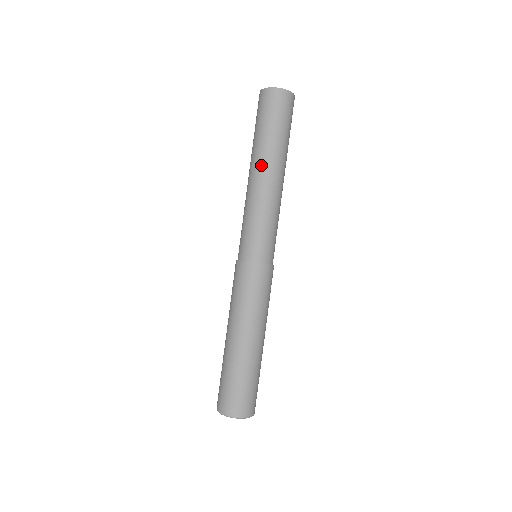
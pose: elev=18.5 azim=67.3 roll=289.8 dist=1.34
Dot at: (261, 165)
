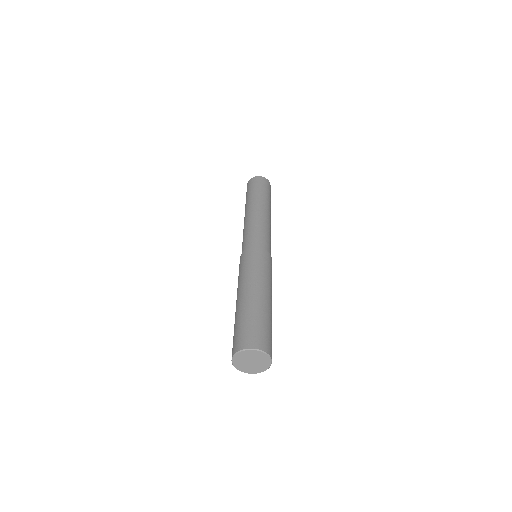
Dot at: (246, 210)
